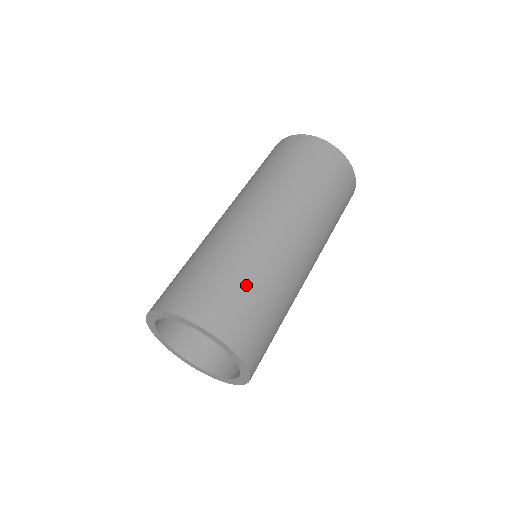
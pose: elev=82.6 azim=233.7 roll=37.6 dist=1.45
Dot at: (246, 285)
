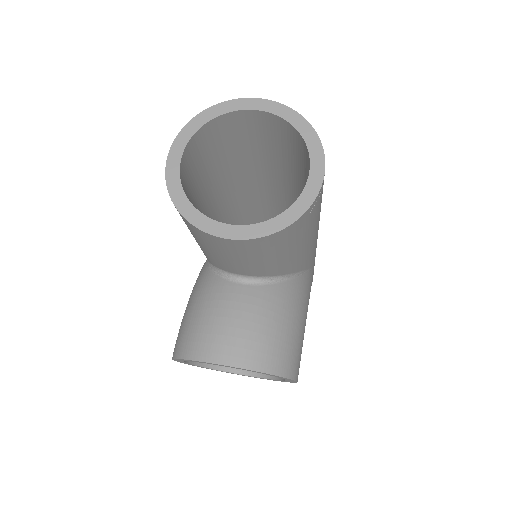
Dot at: occluded
